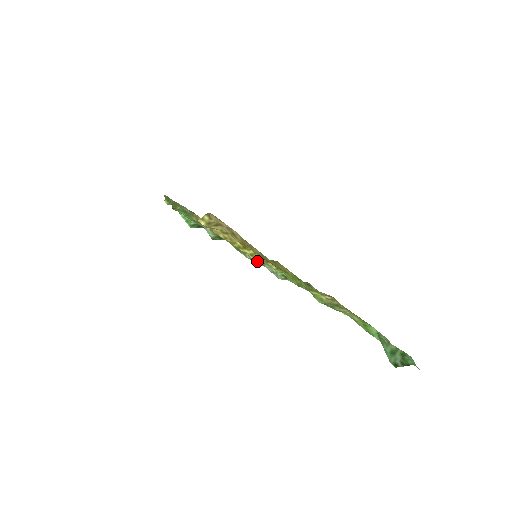
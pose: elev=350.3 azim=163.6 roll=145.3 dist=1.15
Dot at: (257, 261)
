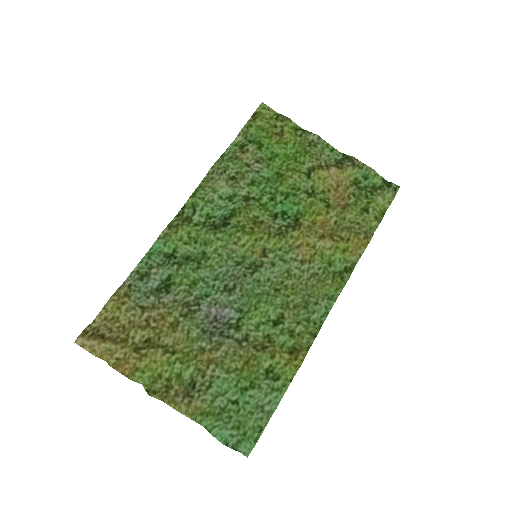
Dot at: (195, 306)
